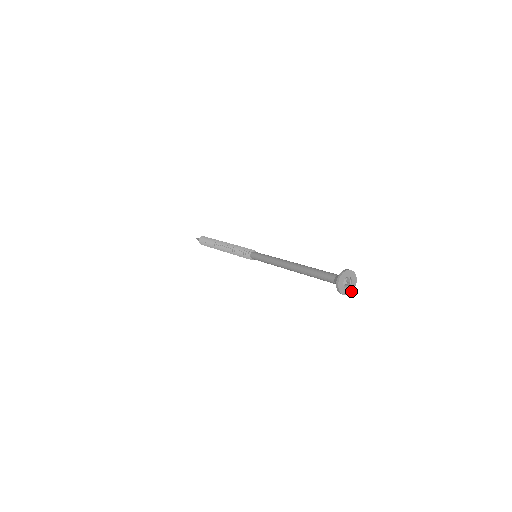
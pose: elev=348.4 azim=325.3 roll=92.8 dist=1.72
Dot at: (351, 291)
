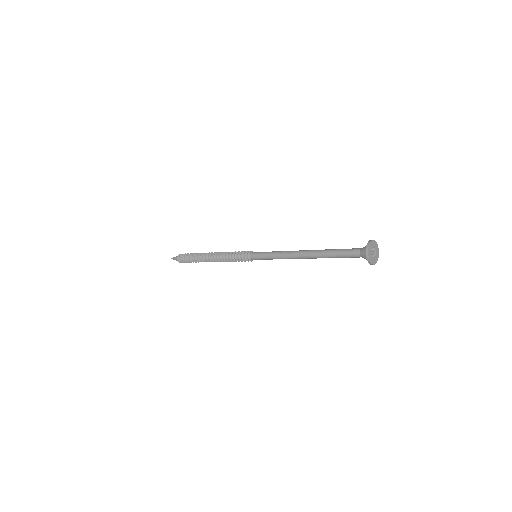
Dot at: (377, 258)
